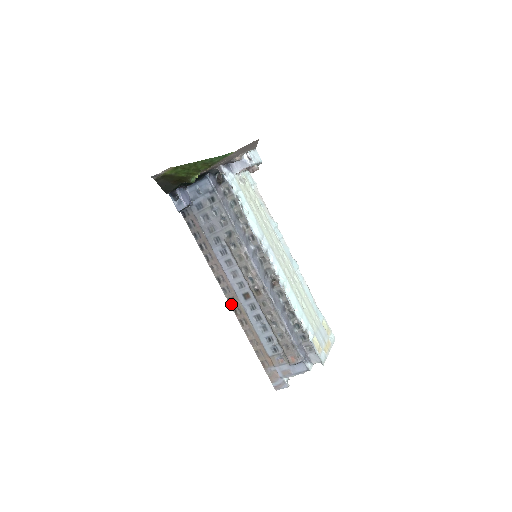
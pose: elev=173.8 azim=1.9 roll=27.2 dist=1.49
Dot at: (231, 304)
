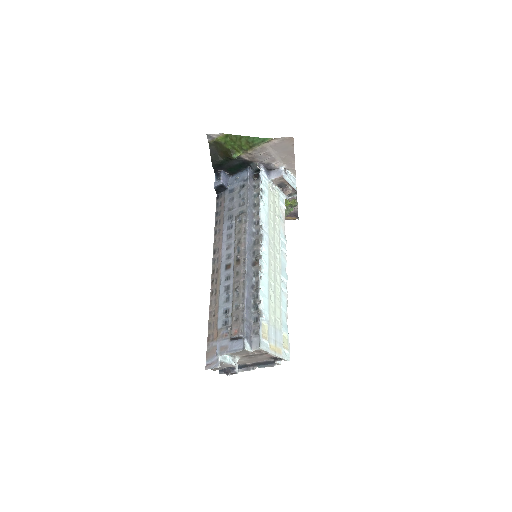
Dot at: (213, 274)
